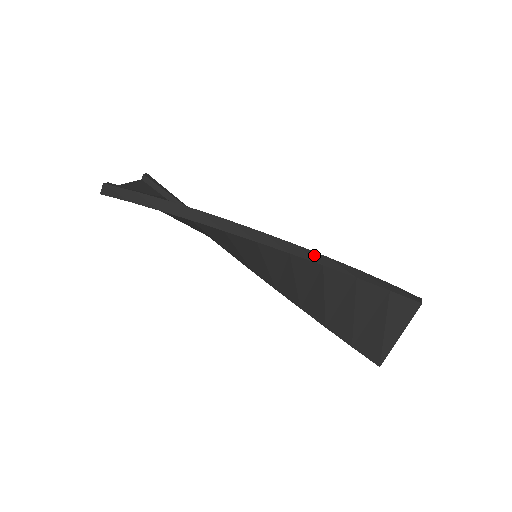
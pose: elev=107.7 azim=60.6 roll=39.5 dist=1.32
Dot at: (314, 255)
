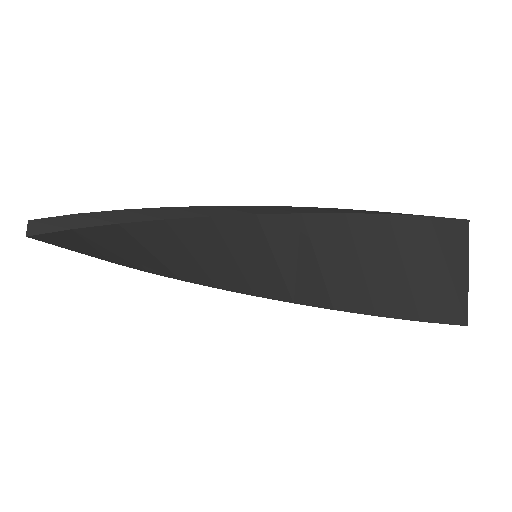
Dot at: (328, 209)
